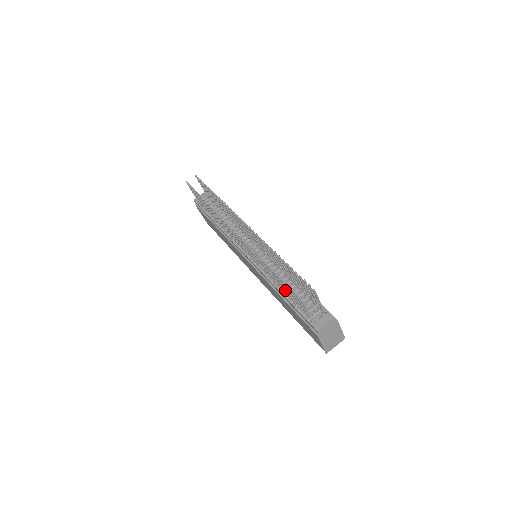
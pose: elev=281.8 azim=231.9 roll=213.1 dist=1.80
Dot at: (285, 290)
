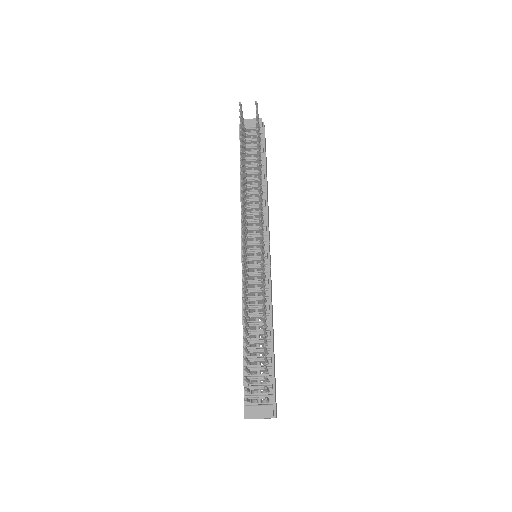
Dot at: occluded
